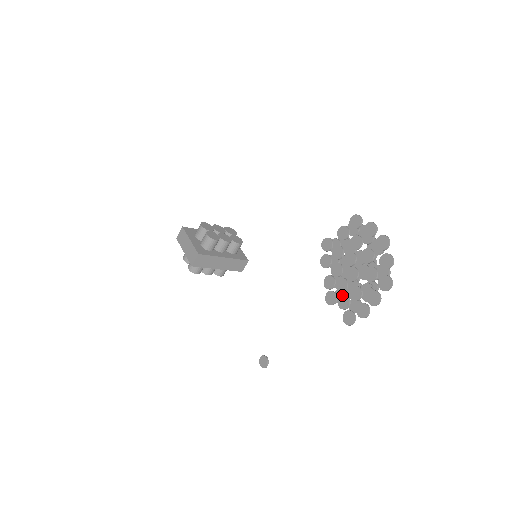
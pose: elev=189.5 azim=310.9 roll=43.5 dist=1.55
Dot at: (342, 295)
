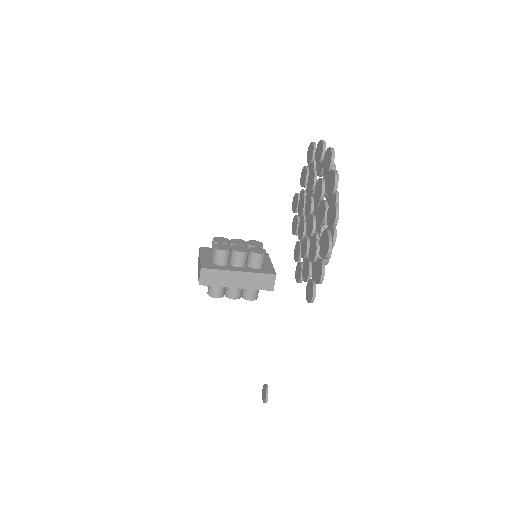
Dot at: occluded
